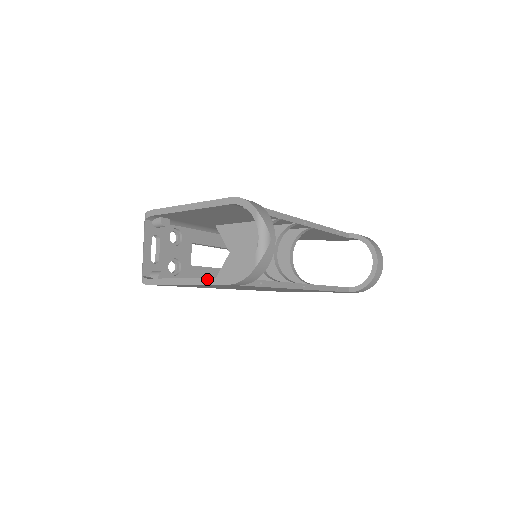
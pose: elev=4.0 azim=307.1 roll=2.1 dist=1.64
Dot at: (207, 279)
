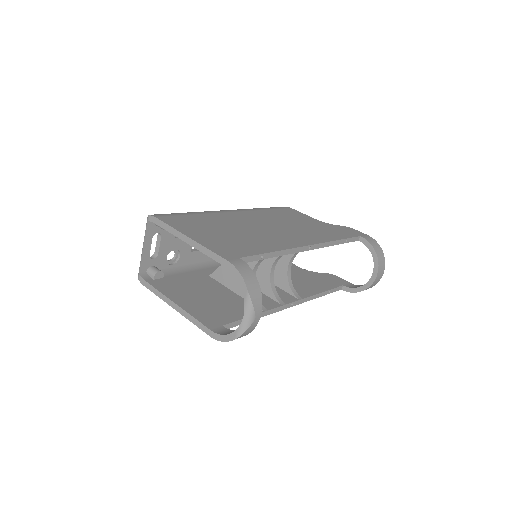
Dot at: (193, 318)
